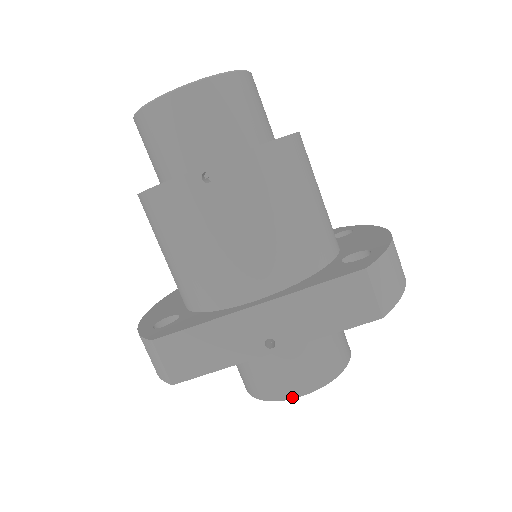
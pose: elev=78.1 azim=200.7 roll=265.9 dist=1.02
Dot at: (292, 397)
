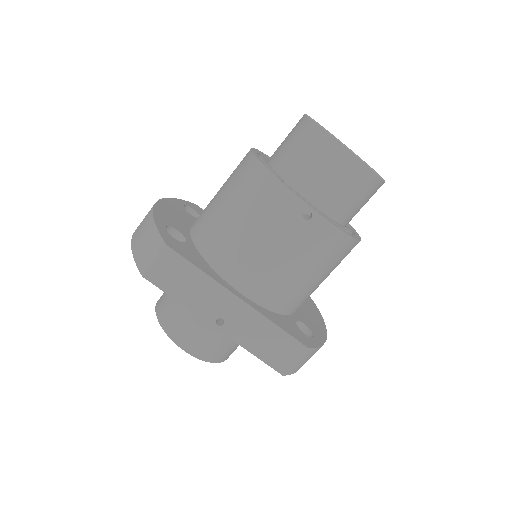
Dot at: (182, 348)
